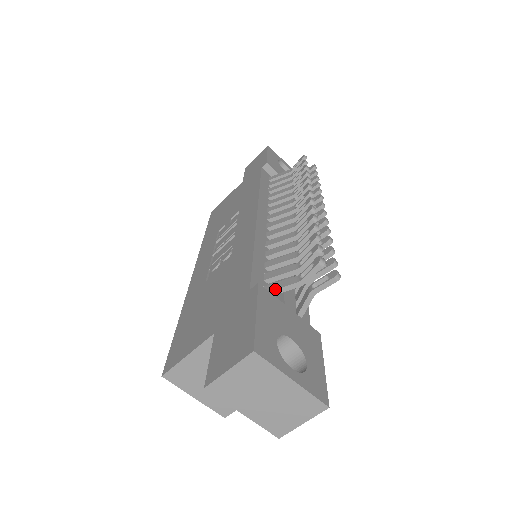
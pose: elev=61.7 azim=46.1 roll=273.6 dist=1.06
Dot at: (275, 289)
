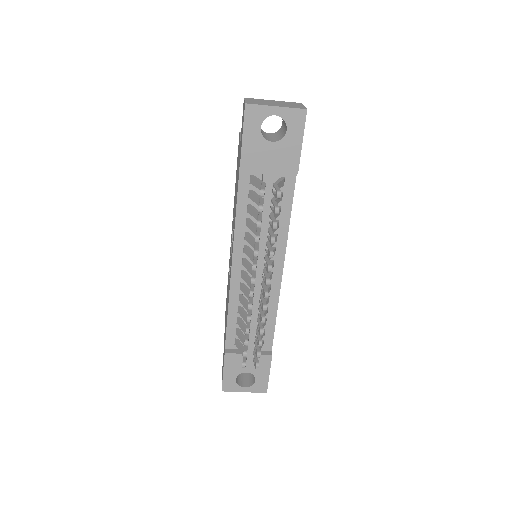
Dot at: occluded
